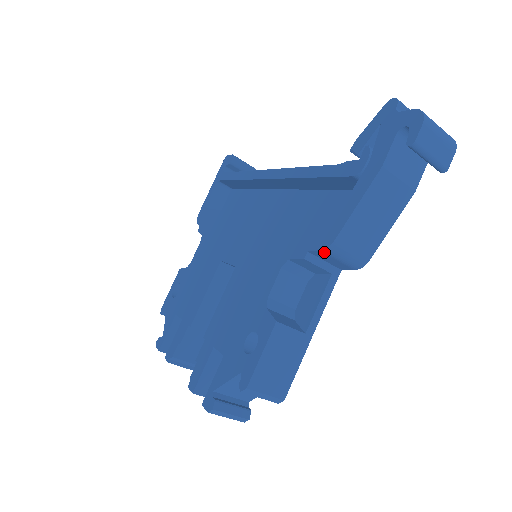
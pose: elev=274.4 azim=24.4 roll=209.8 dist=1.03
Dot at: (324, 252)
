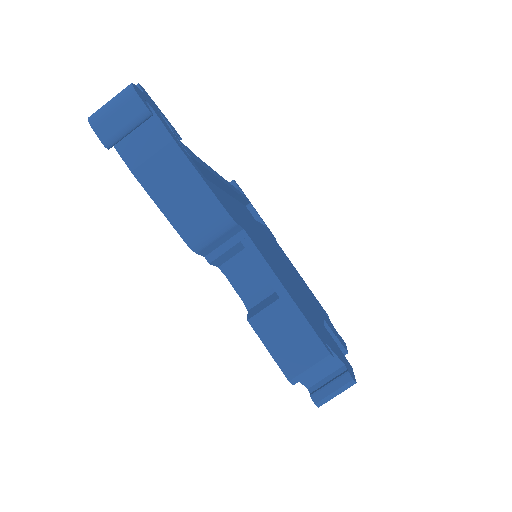
Dot at: (199, 251)
